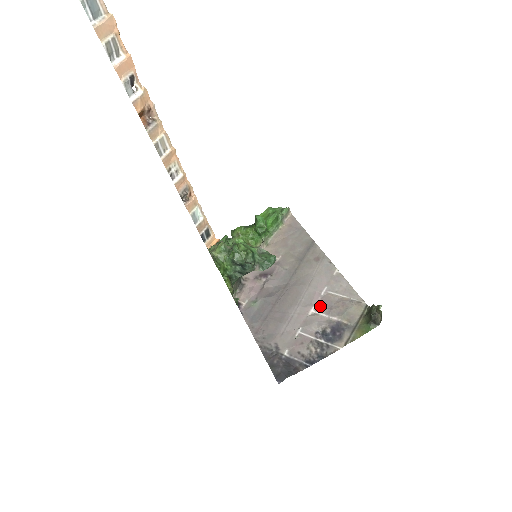
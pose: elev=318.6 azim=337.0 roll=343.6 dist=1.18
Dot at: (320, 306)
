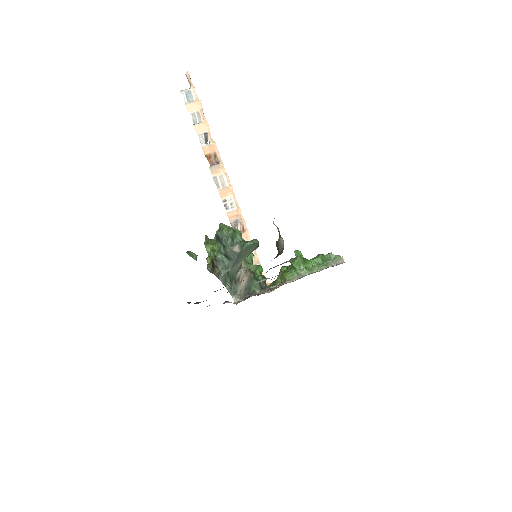
Dot at: occluded
